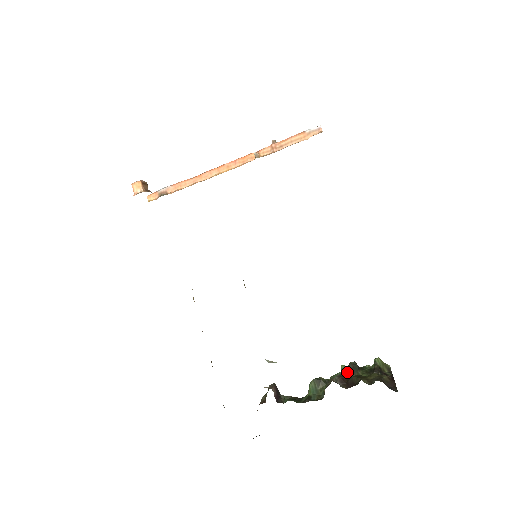
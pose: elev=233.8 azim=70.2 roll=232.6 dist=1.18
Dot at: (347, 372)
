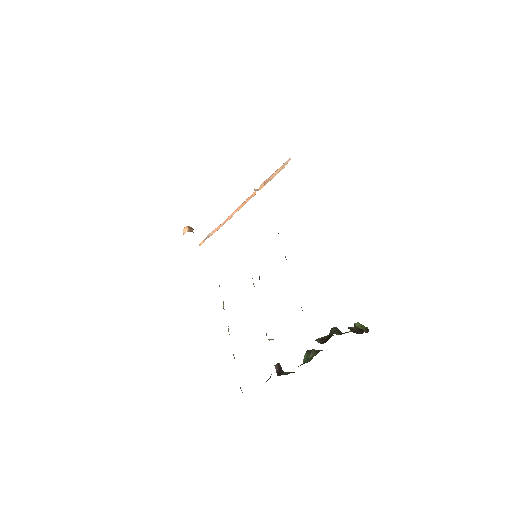
Dot at: (328, 335)
